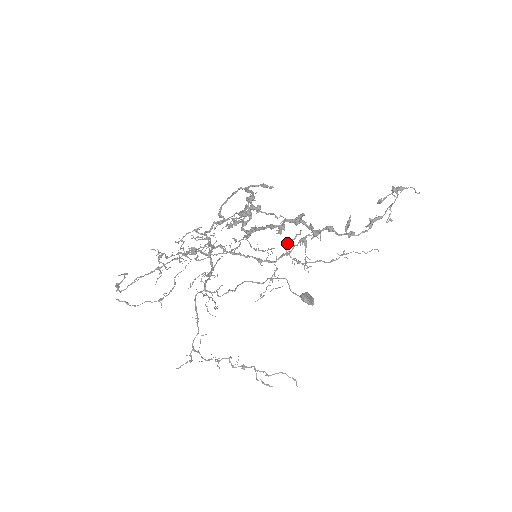
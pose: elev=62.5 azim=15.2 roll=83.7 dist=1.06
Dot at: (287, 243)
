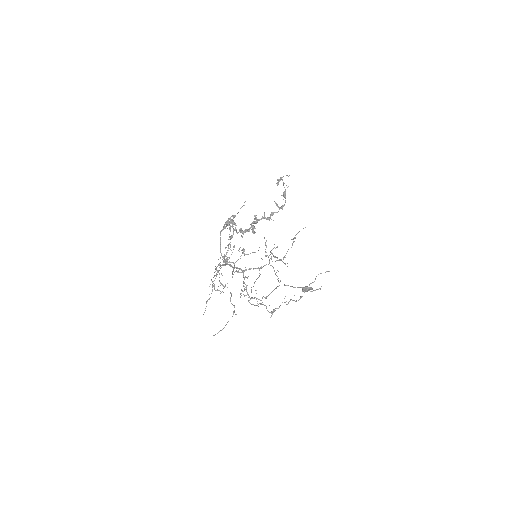
Dot at: (265, 252)
